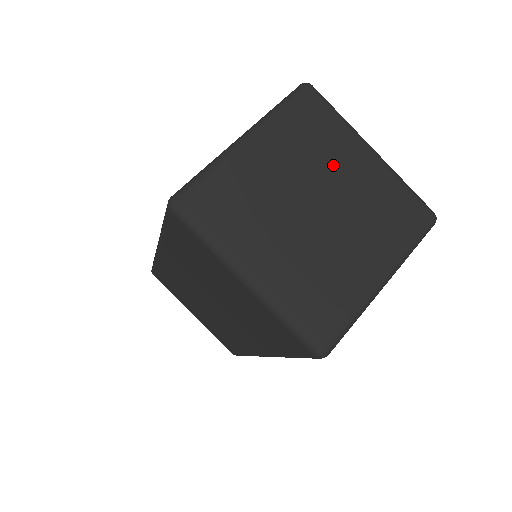
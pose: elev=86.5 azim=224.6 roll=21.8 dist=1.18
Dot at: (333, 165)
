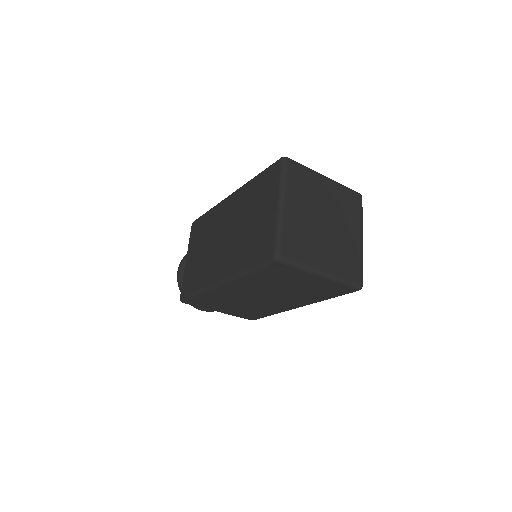
Dot at: (318, 196)
